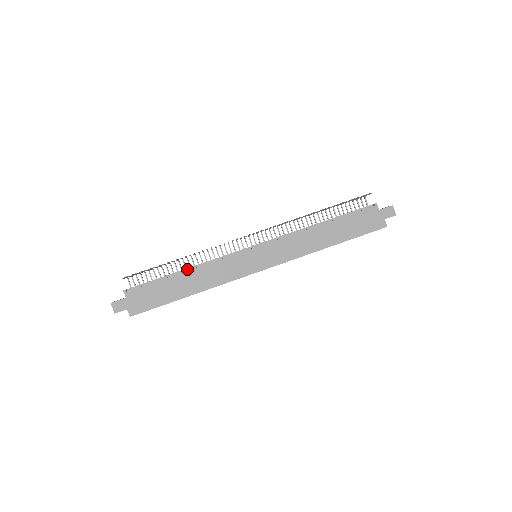
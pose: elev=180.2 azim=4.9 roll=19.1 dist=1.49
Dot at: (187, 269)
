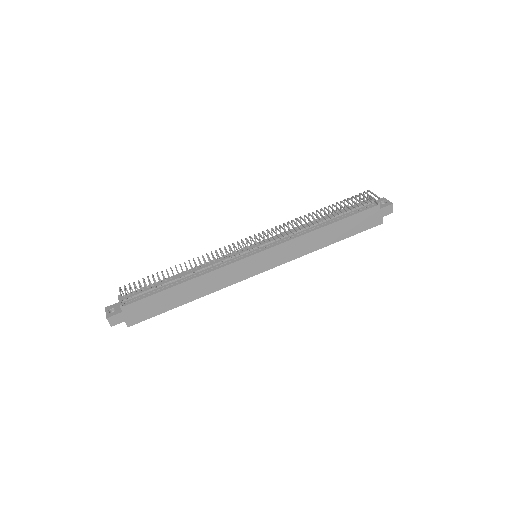
Dot at: (186, 275)
